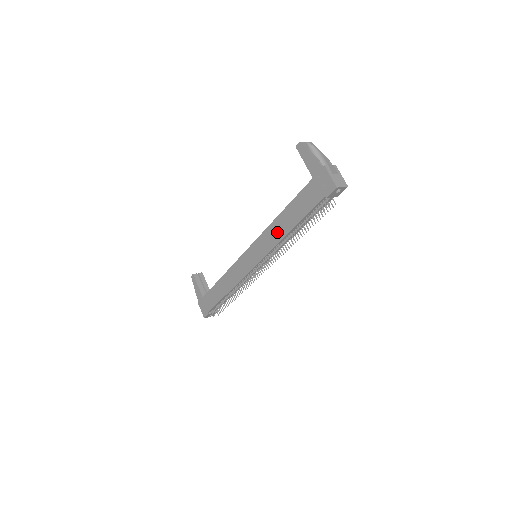
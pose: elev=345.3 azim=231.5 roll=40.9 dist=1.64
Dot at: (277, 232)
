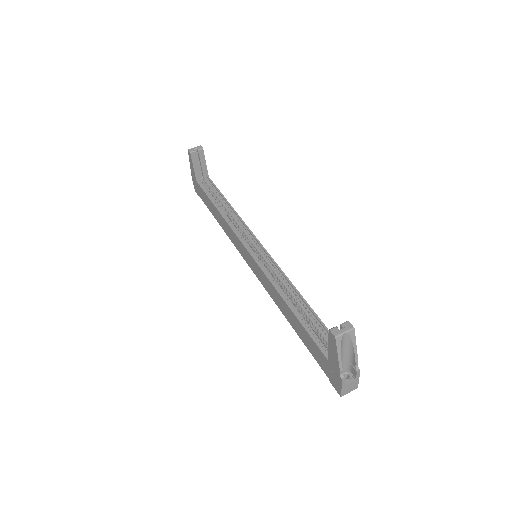
Dot at: (278, 302)
